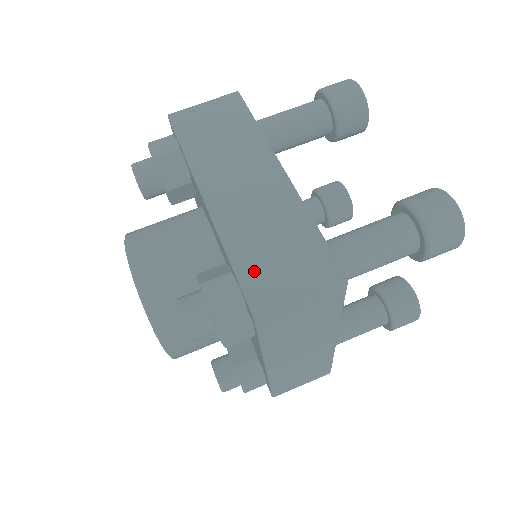
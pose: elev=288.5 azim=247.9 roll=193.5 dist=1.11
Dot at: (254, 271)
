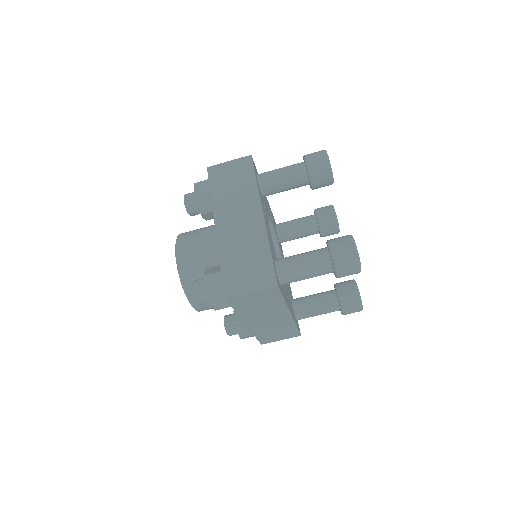
Dot at: (231, 273)
